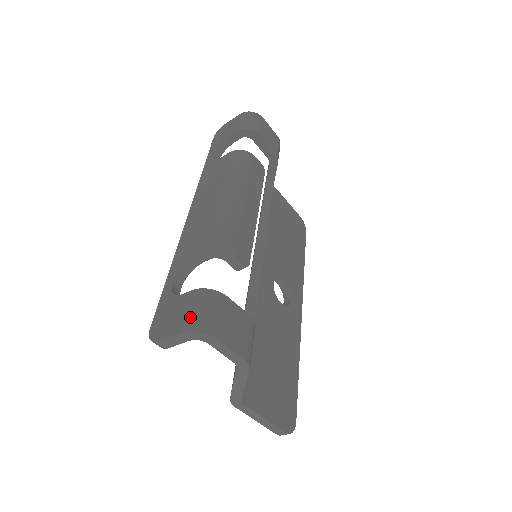
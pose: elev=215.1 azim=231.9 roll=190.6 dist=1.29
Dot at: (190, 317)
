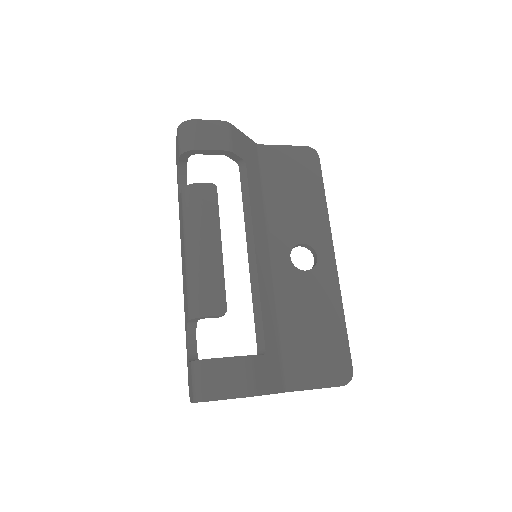
Dot at: (193, 389)
